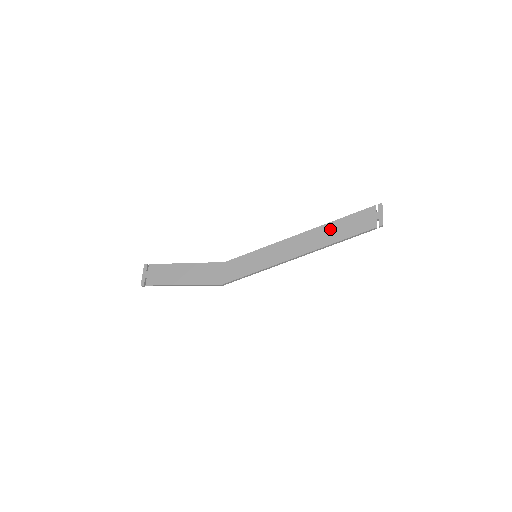
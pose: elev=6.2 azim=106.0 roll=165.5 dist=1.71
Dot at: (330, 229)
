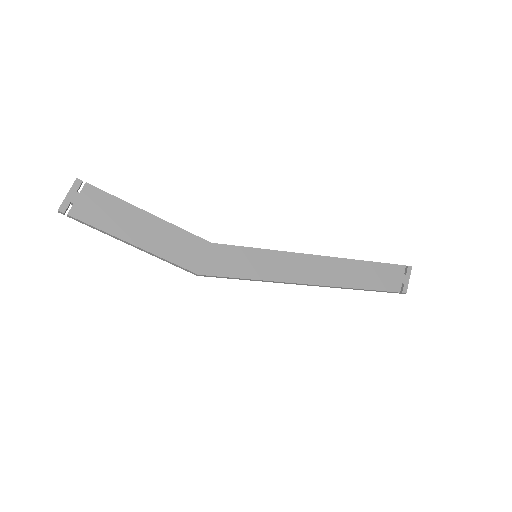
Dot at: (354, 268)
